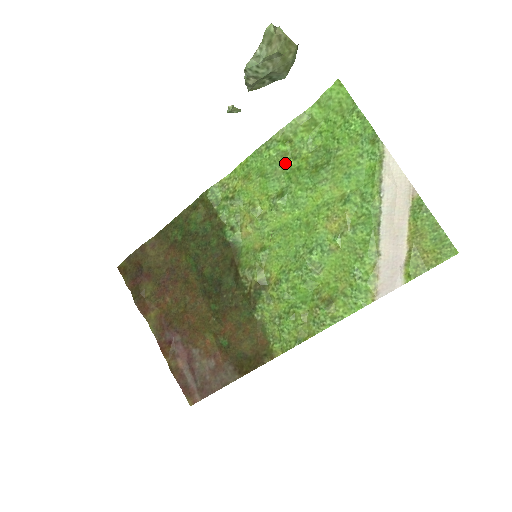
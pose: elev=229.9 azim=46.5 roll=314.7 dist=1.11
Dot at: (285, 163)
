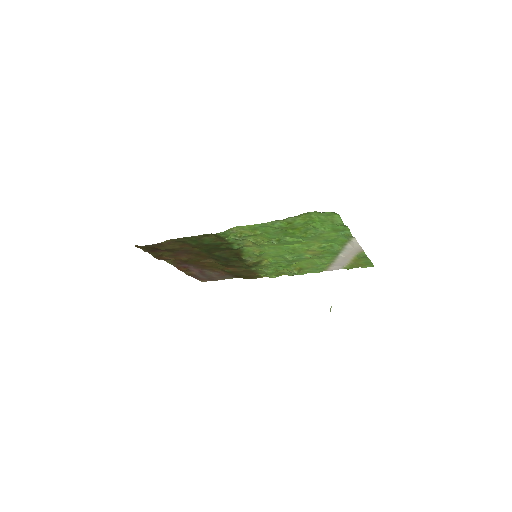
Dot at: (284, 230)
